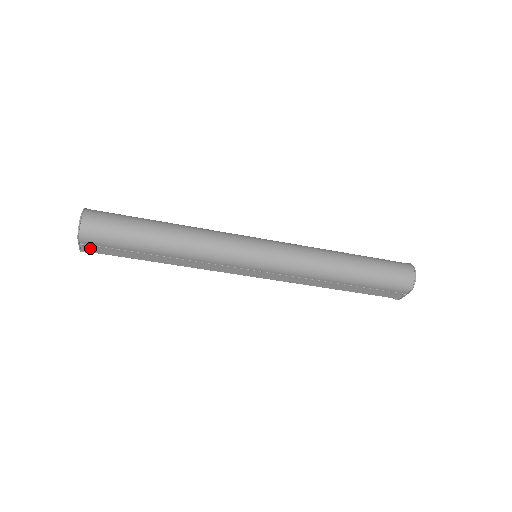
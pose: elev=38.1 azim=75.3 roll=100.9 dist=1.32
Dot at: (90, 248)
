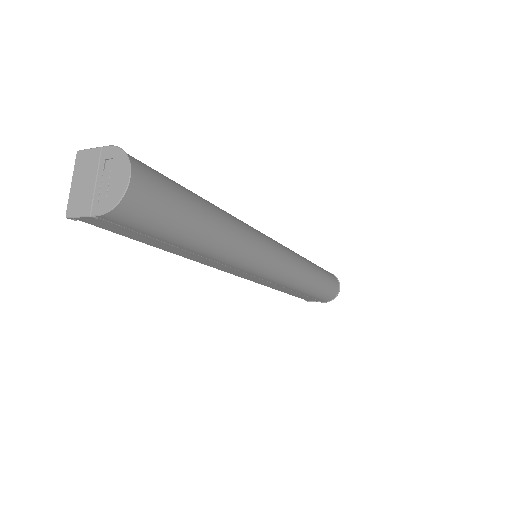
Dot at: (96, 221)
